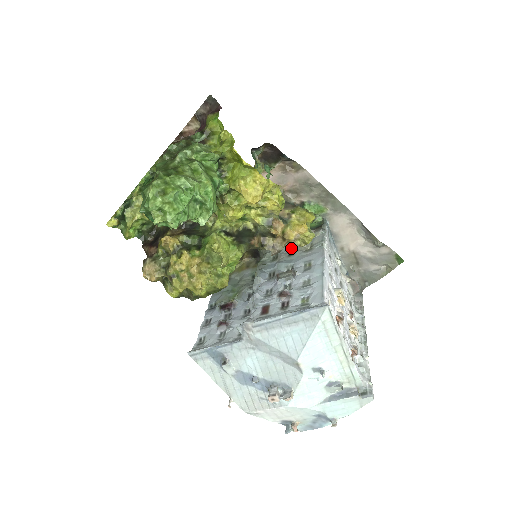
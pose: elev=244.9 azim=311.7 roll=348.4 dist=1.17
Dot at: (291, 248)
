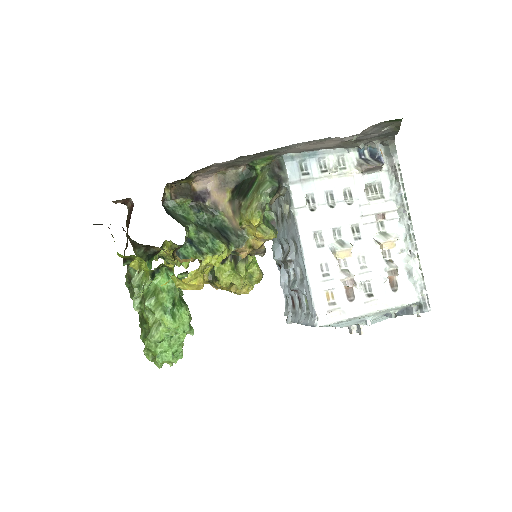
Dot at: (279, 205)
